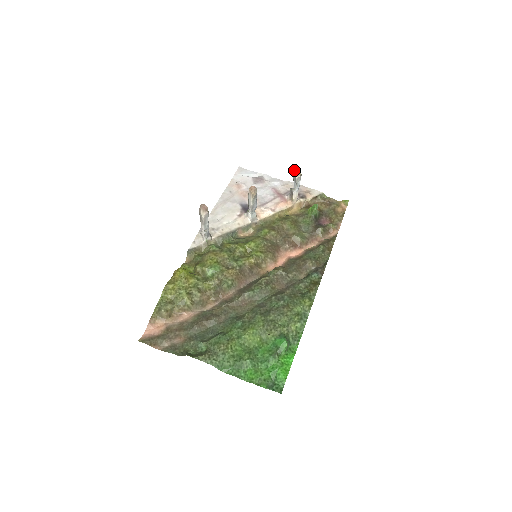
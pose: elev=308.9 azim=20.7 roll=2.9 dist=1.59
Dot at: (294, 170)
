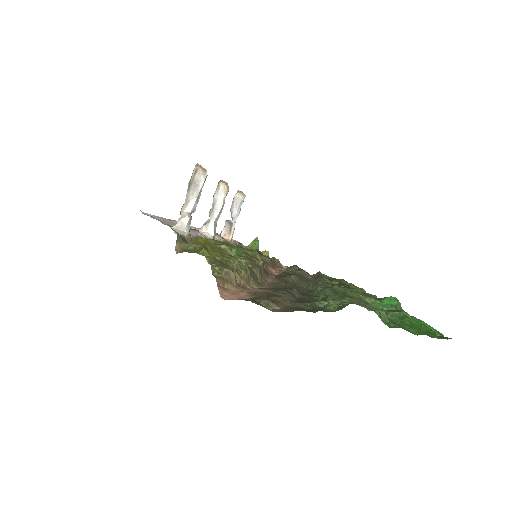
Dot at: (237, 191)
